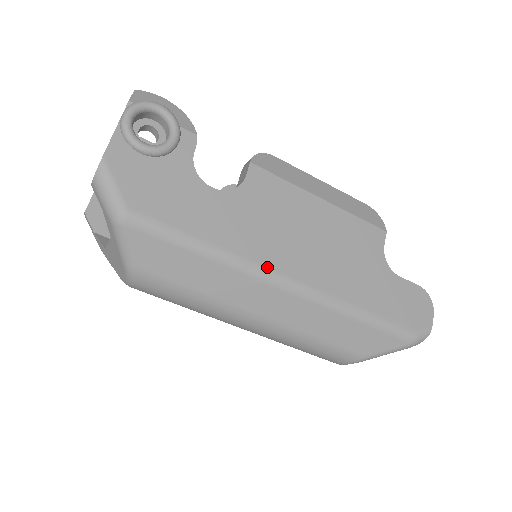
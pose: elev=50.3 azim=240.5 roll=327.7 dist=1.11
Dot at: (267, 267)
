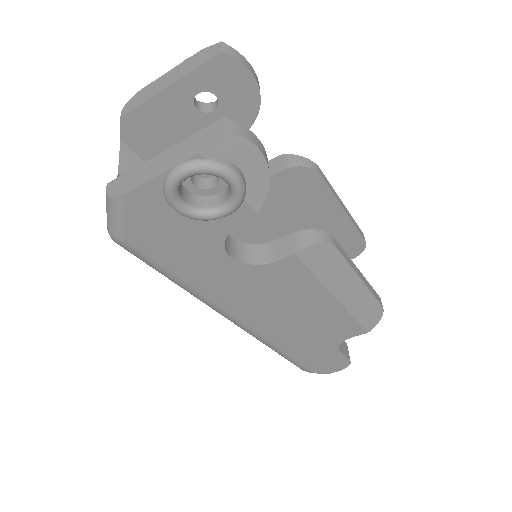
Dot at: (229, 313)
